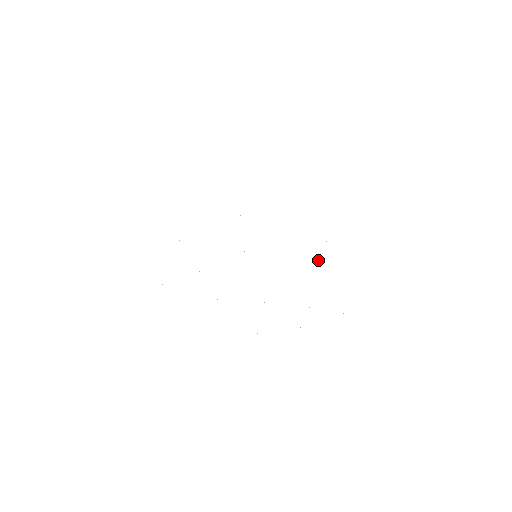
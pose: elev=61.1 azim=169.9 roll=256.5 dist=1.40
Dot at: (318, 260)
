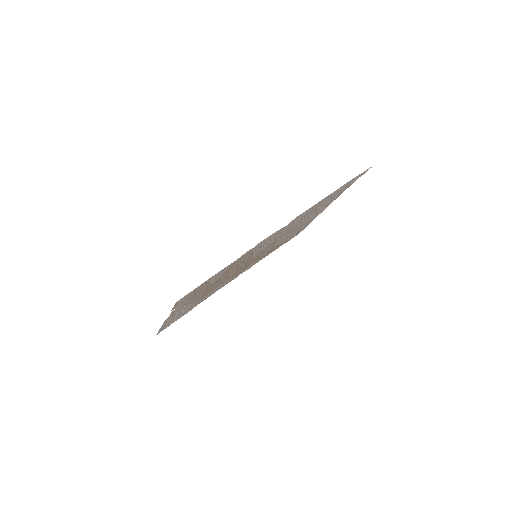
Dot at: occluded
